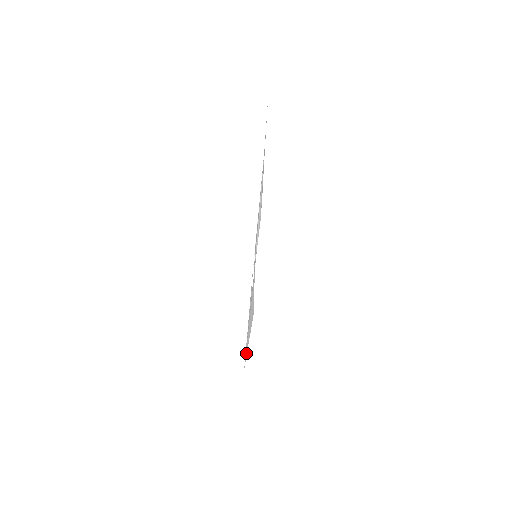
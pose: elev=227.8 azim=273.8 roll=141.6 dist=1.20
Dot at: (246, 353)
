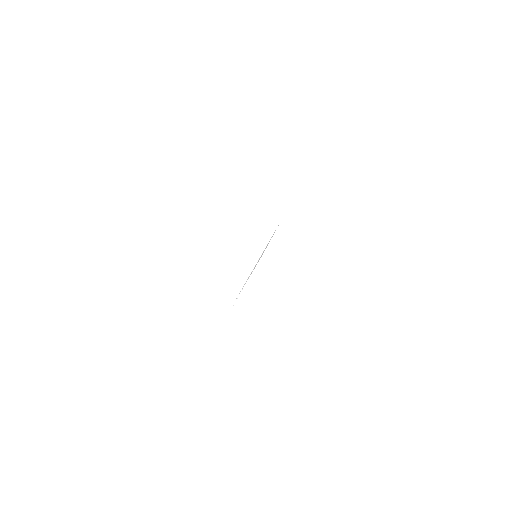
Dot at: occluded
